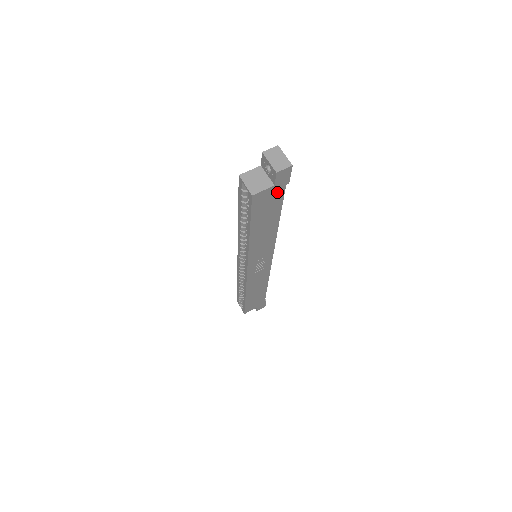
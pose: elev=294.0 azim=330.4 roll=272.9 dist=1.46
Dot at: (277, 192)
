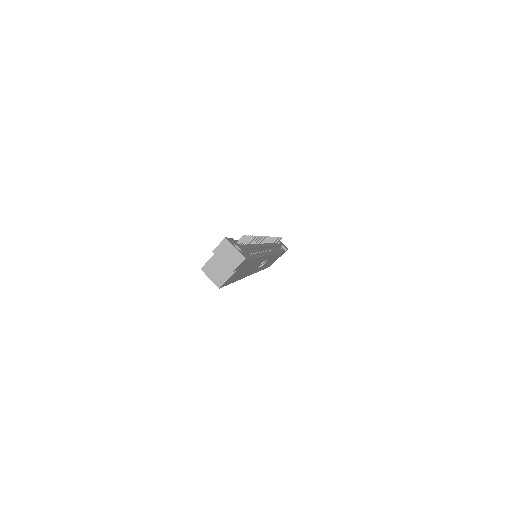
Dot at: (243, 266)
